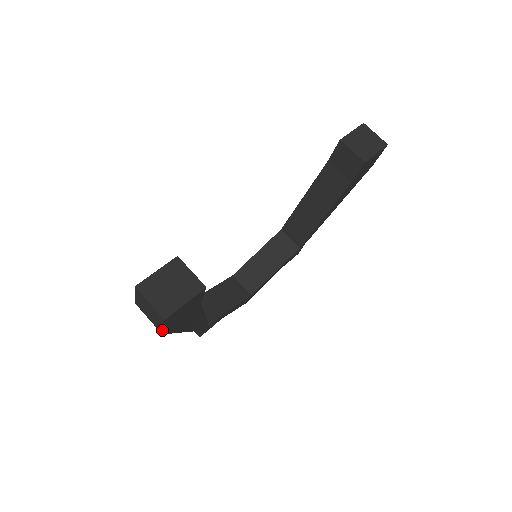
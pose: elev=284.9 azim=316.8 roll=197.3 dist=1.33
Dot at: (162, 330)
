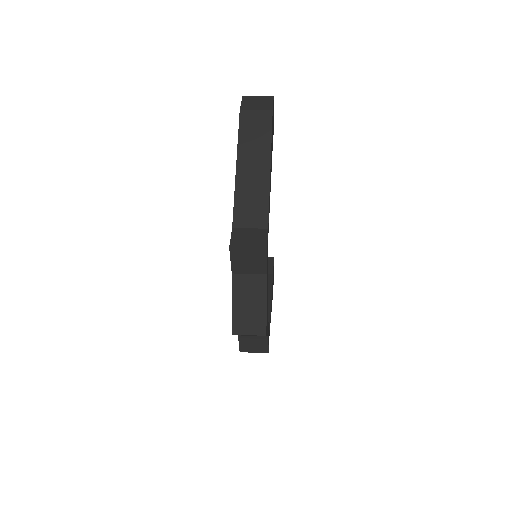
Dot at: (272, 106)
